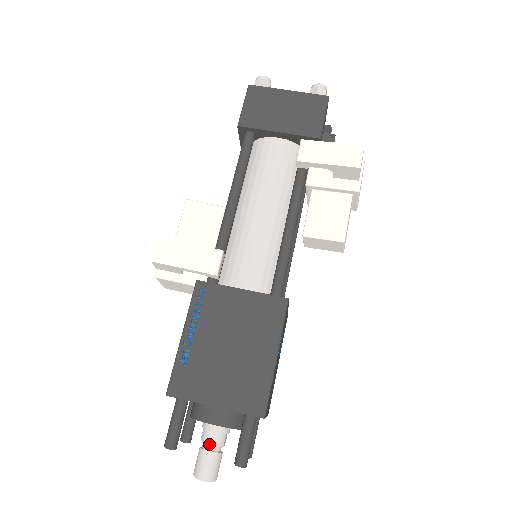
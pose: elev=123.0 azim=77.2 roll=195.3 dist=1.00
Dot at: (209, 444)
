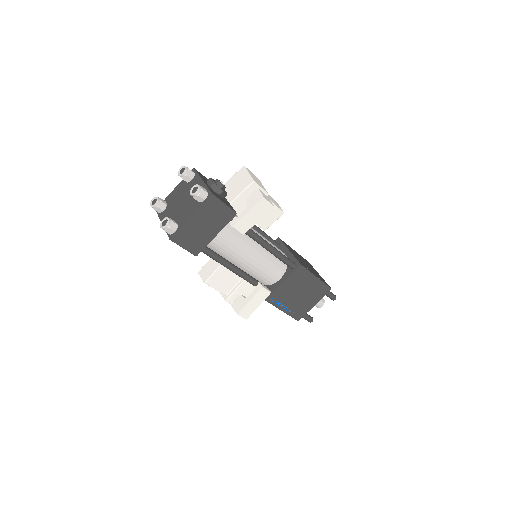
Dot at: occluded
